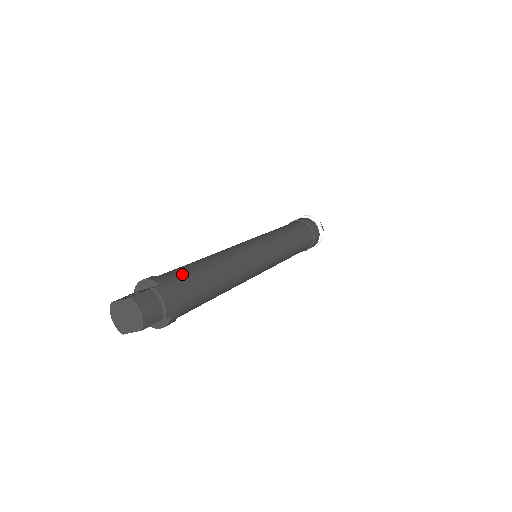
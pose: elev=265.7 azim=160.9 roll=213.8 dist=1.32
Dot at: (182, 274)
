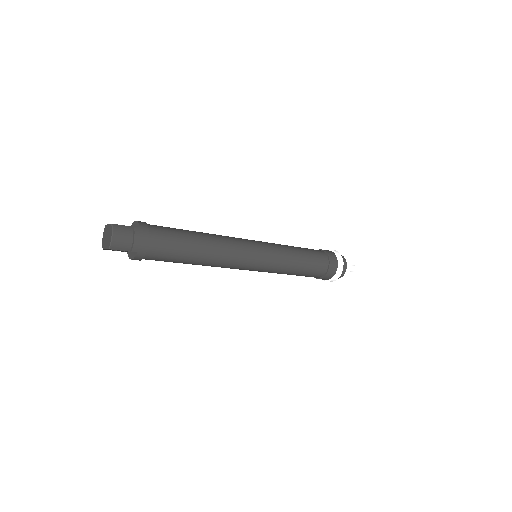
Dot at: (166, 230)
